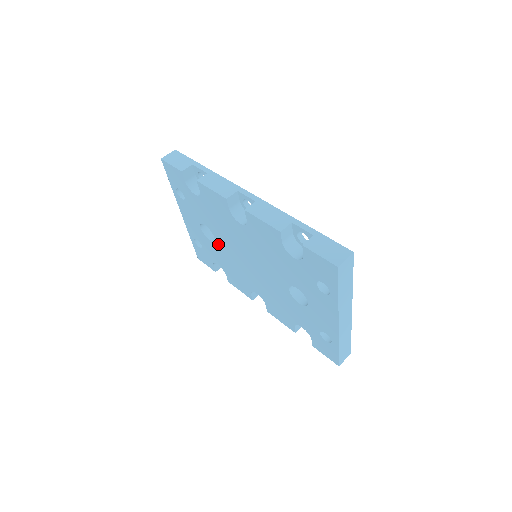
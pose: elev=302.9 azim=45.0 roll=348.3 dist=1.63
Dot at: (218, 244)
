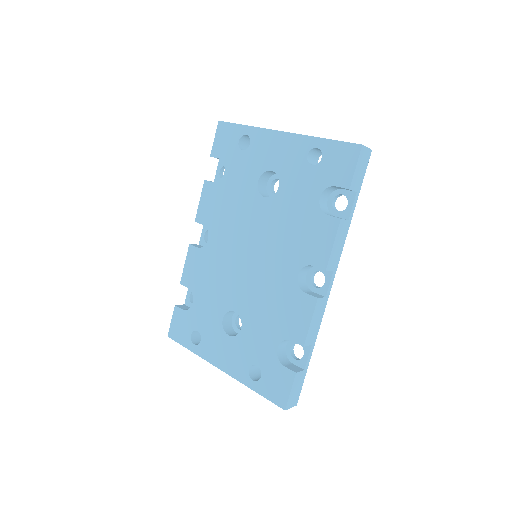
Dot at: (242, 311)
